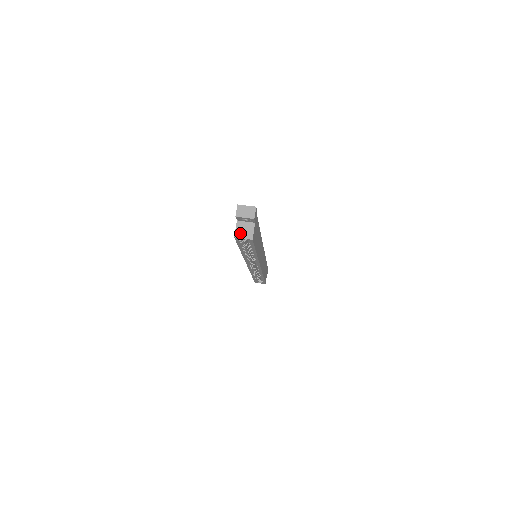
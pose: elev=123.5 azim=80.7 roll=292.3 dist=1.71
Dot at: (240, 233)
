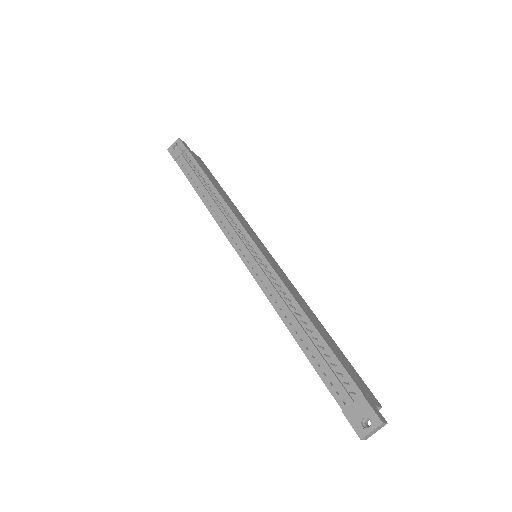
Dot at: occluded
